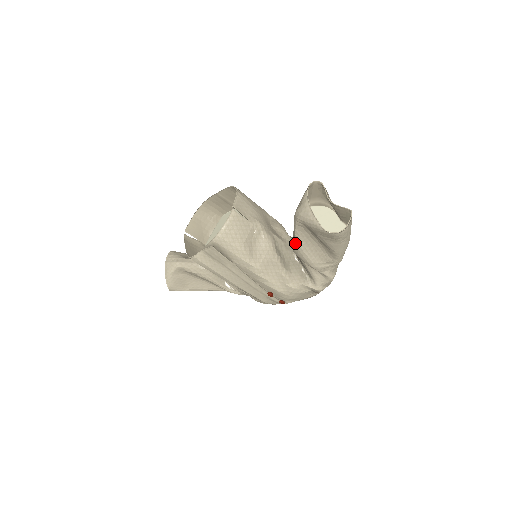
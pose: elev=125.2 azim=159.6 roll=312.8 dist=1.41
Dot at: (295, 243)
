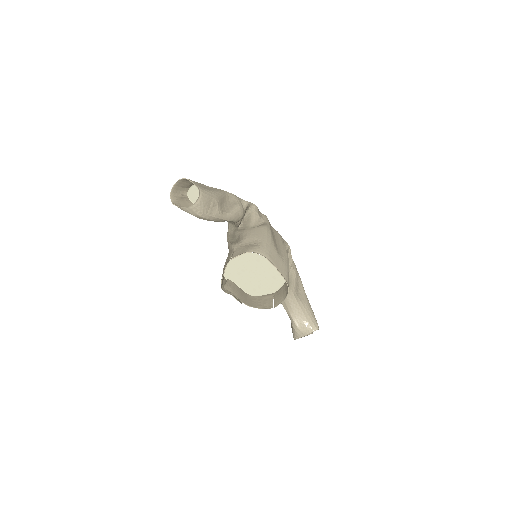
Dot at: occluded
